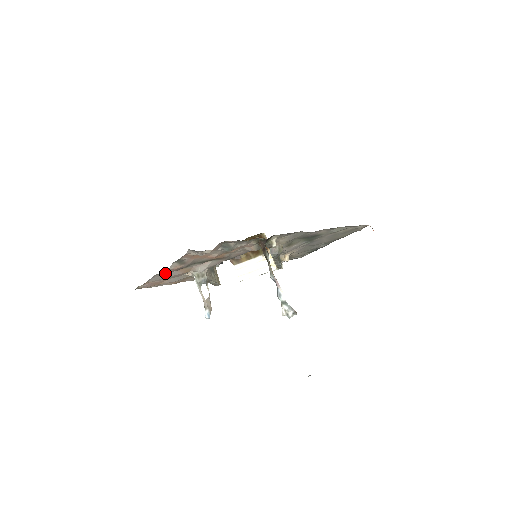
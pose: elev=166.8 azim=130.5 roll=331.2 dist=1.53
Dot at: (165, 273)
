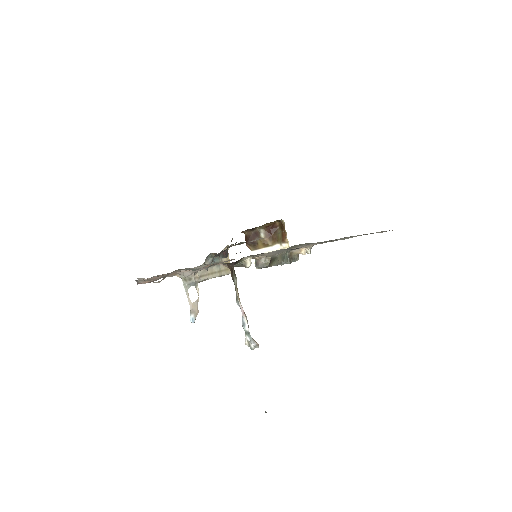
Dot at: (139, 283)
